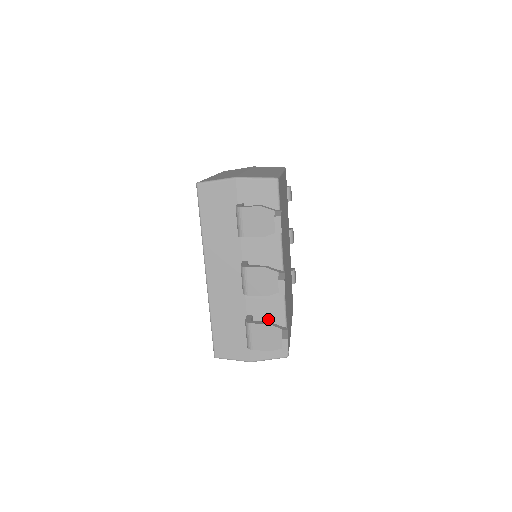
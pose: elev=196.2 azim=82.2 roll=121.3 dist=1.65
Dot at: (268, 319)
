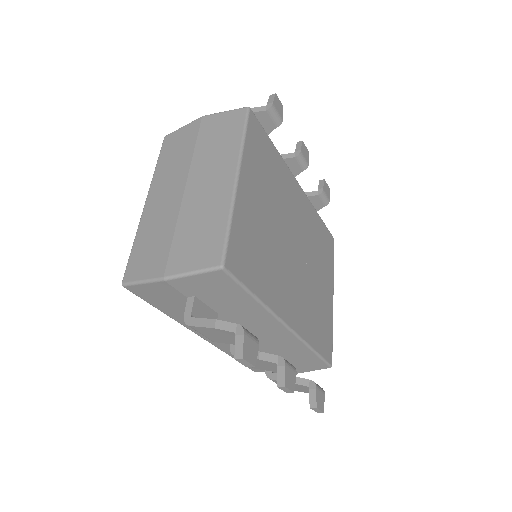
Dot at: (293, 354)
